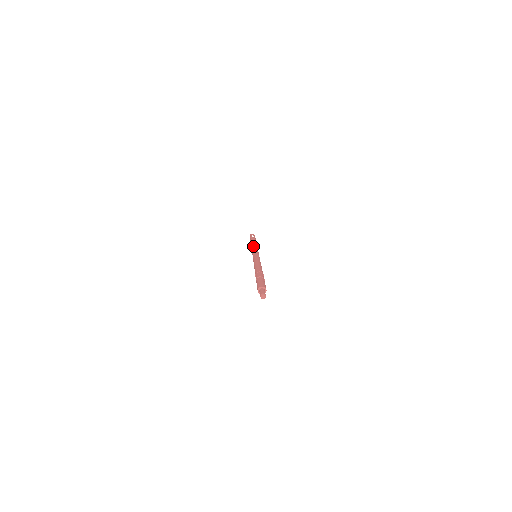
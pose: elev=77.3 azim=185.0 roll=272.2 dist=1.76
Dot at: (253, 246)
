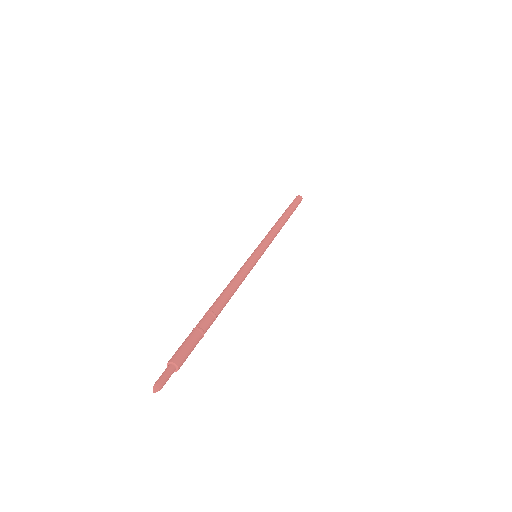
Dot at: occluded
